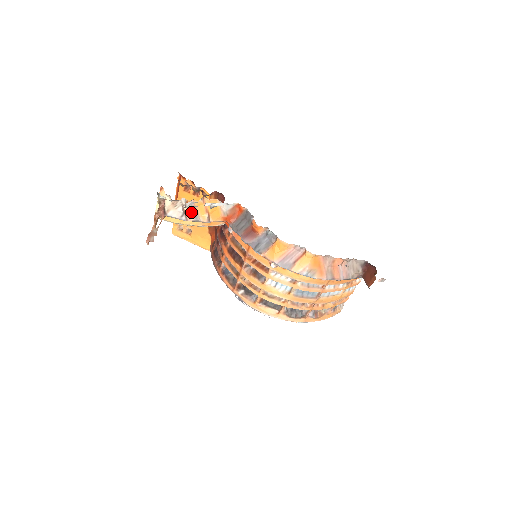
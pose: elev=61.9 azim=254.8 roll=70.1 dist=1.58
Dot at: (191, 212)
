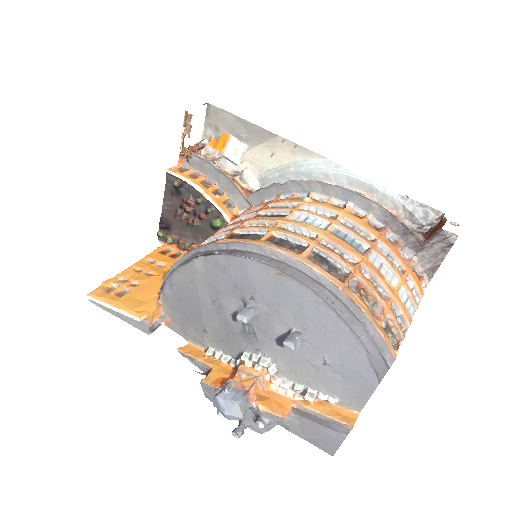
Dot at: occluded
